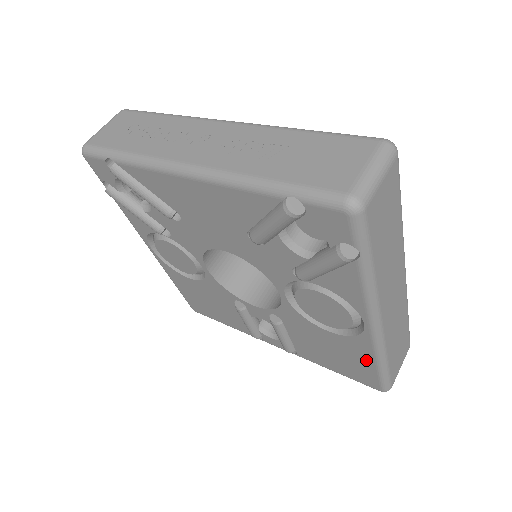
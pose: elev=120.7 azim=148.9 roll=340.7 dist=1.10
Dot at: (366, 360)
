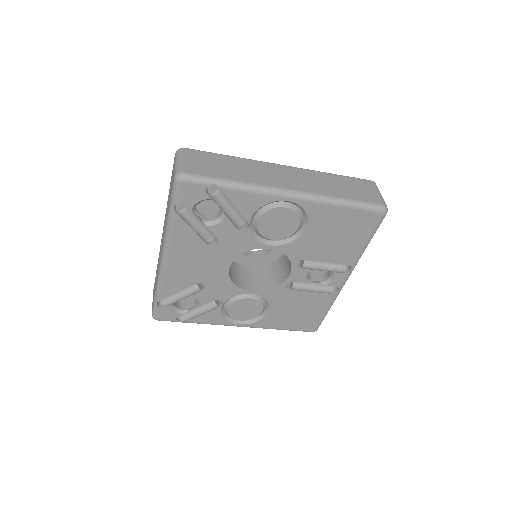
Dot at: (337, 213)
